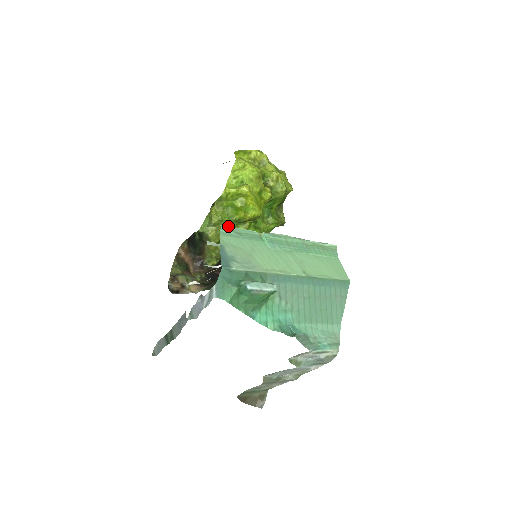
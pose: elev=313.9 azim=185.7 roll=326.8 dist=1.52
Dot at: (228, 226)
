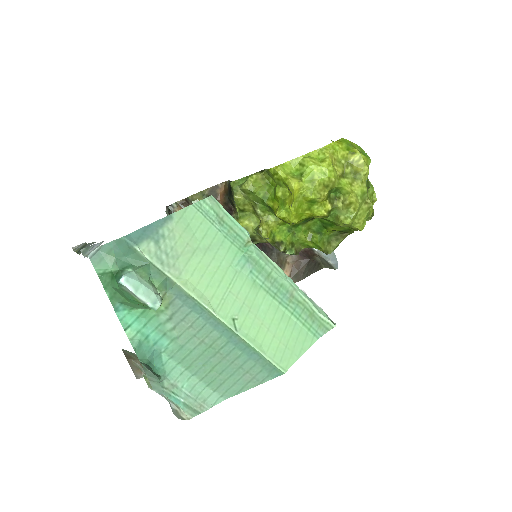
Dot at: (220, 204)
